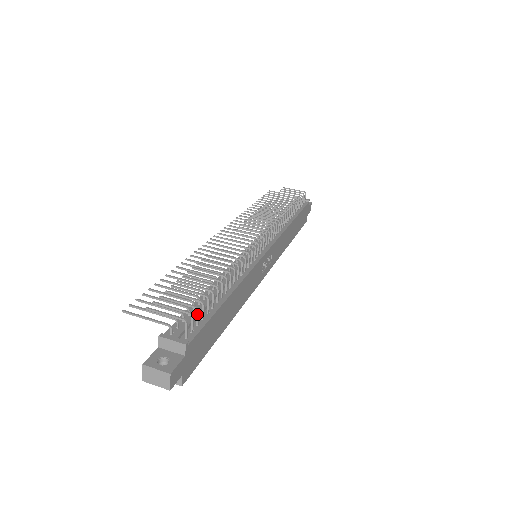
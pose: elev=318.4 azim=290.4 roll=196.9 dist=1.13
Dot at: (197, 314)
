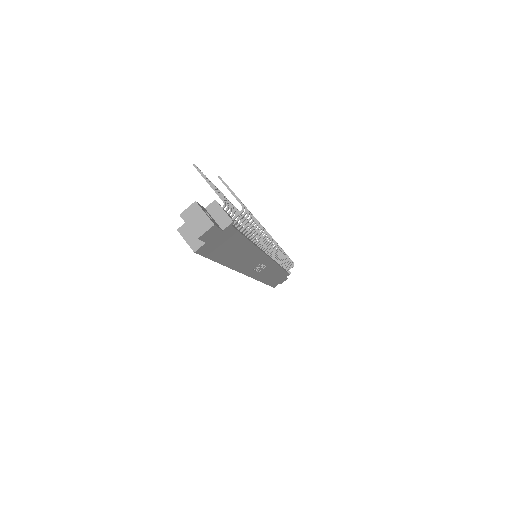
Dot at: (245, 218)
